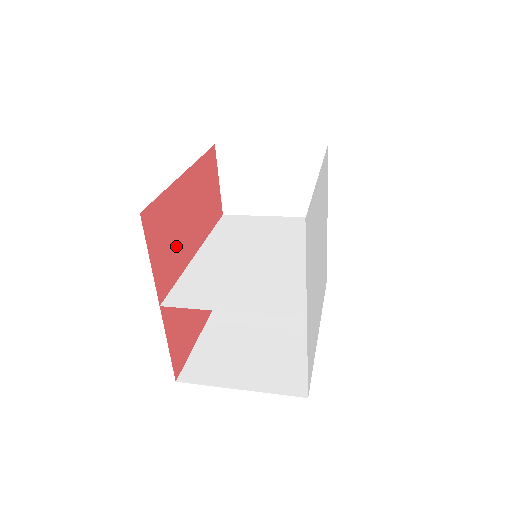
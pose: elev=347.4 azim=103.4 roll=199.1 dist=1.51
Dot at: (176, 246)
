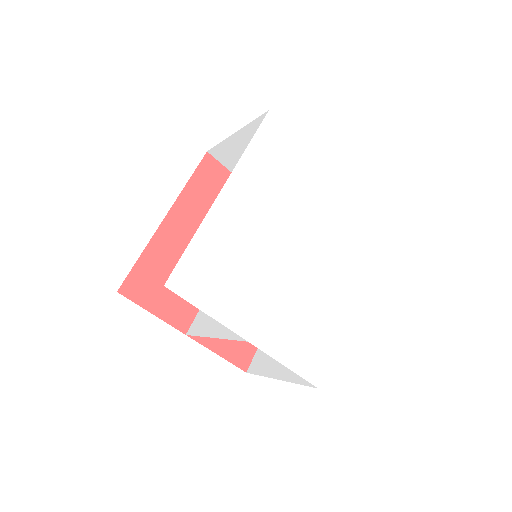
Dot at: occluded
